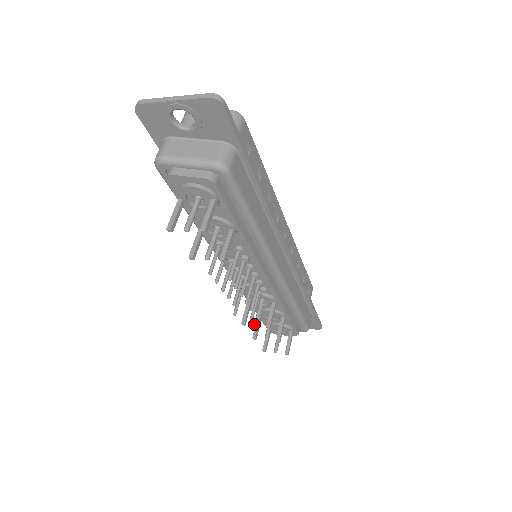
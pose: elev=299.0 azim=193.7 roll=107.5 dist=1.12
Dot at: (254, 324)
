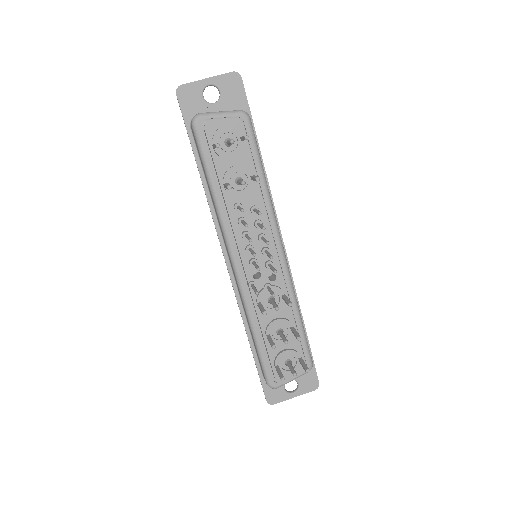
Dot at: (275, 307)
